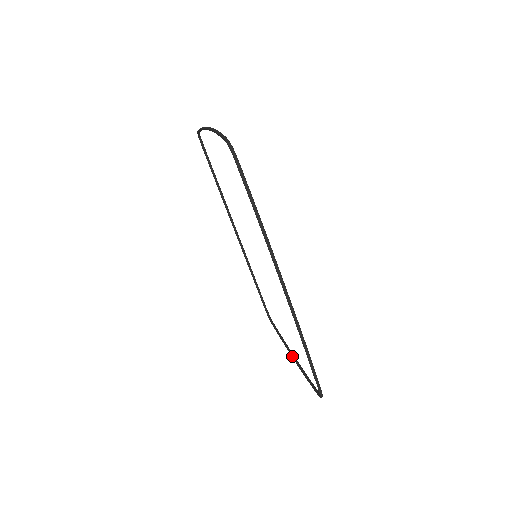
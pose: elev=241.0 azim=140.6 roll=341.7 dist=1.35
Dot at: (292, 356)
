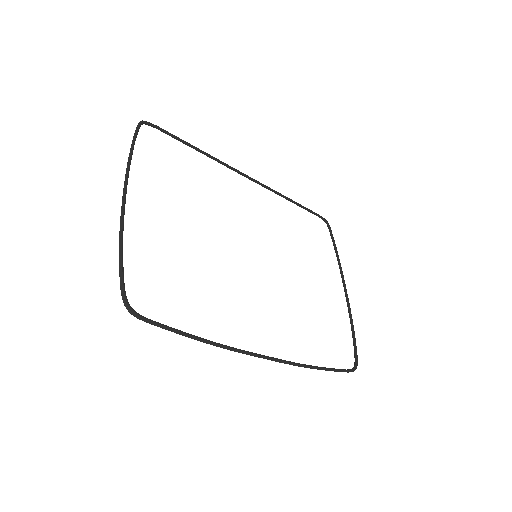
Dot at: occluded
